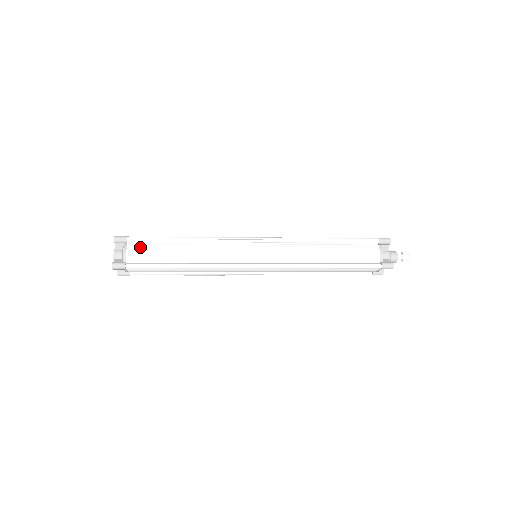
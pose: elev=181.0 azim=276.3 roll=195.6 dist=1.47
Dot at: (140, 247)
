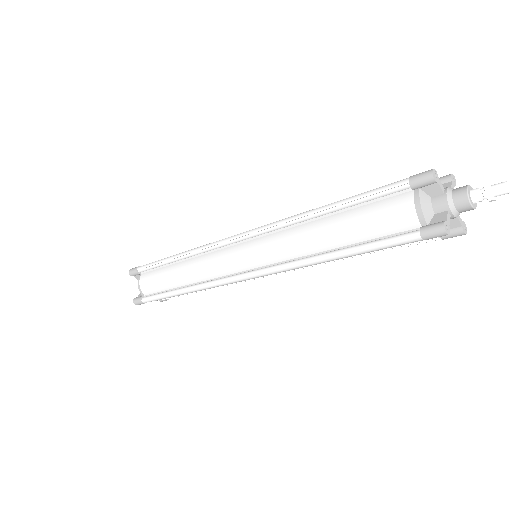
Dot at: occluded
